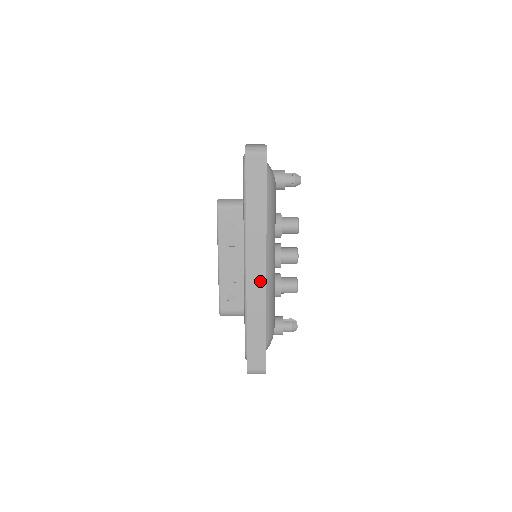
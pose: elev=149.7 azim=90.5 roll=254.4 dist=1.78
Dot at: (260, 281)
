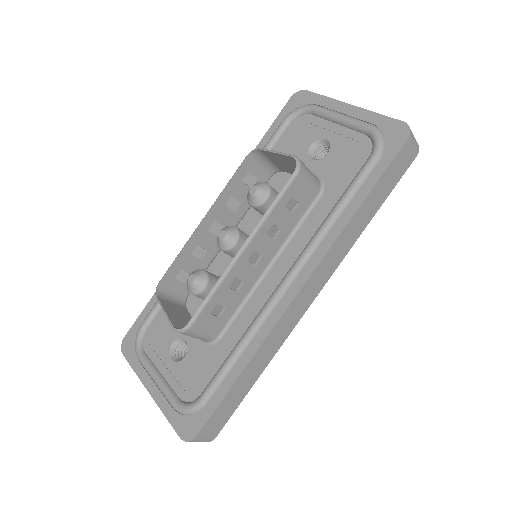
Dot at: (299, 312)
